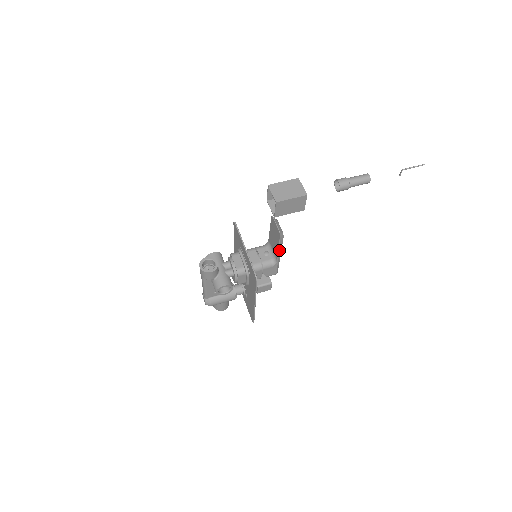
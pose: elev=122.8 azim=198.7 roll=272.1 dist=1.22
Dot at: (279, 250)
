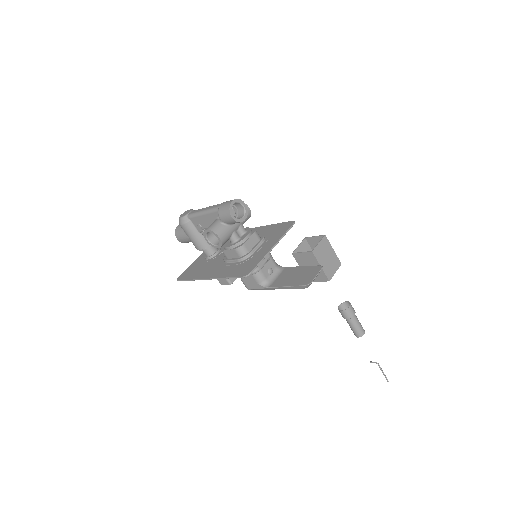
Dot at: (284, 287)
